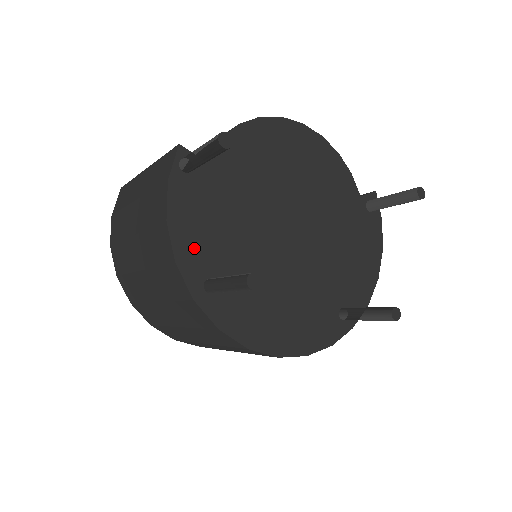
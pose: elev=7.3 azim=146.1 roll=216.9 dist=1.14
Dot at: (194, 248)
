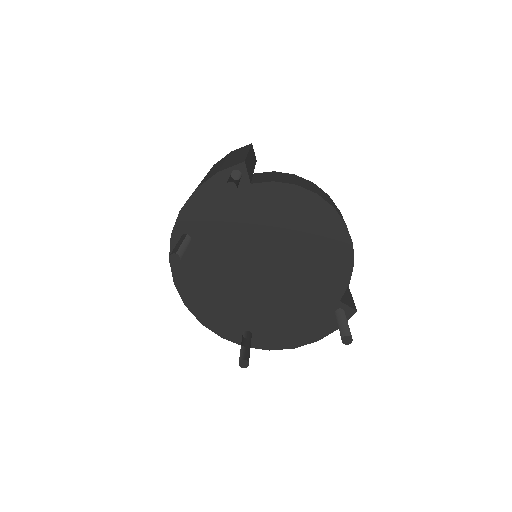
Dot at: (197, 215)
